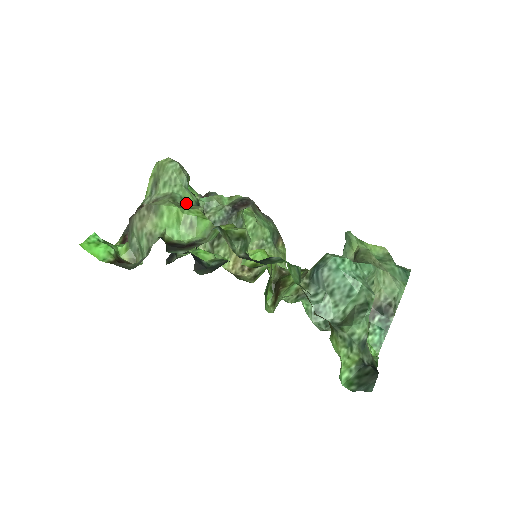
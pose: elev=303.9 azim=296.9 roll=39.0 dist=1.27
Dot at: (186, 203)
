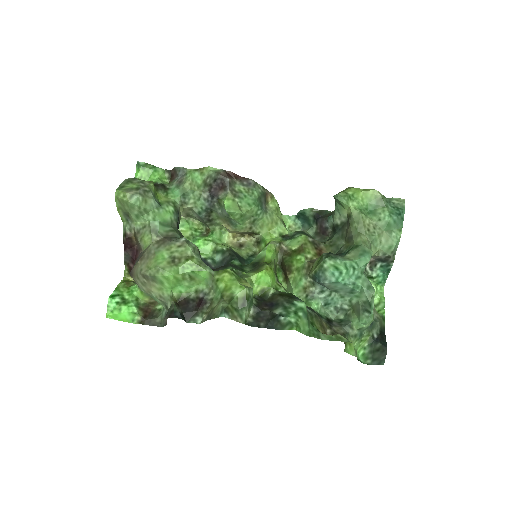
Dot at: (167, 224)
